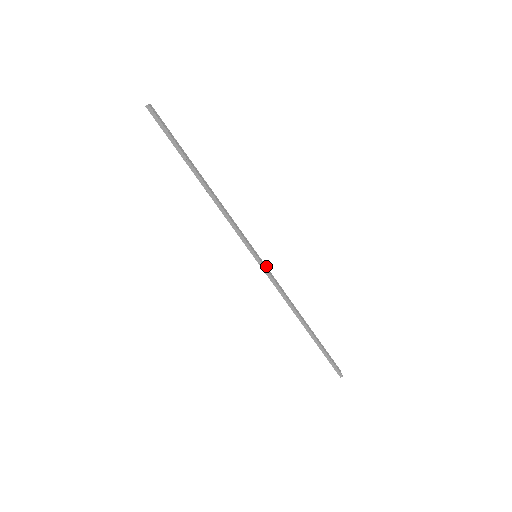
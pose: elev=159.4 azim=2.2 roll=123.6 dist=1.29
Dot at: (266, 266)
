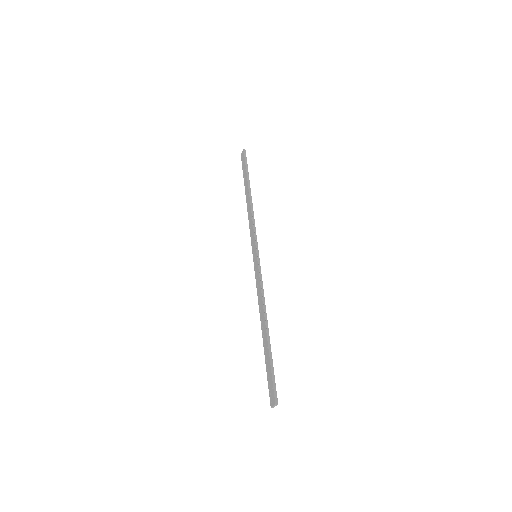
Dot at: occluded
